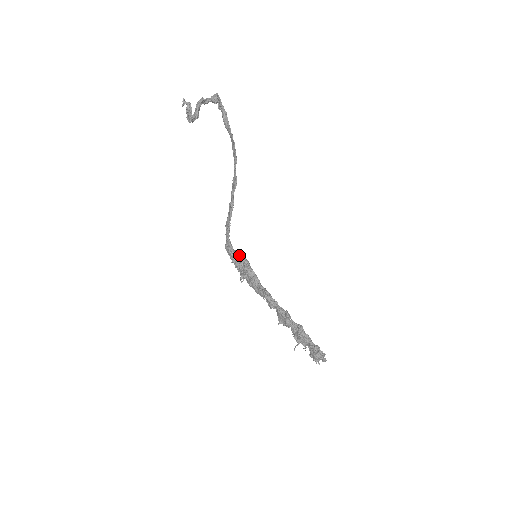
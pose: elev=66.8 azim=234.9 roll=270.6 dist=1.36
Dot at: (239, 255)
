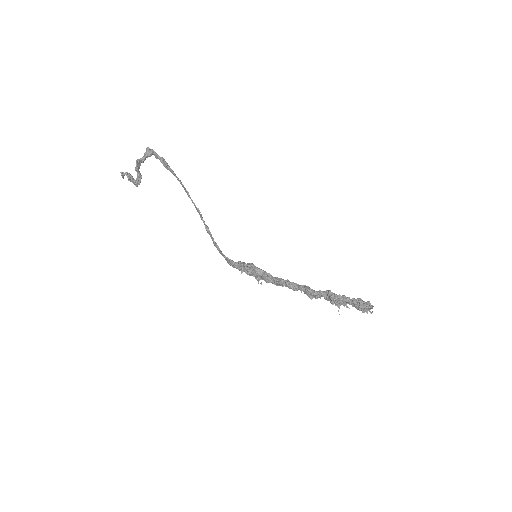
Dot at: (242, 264)
